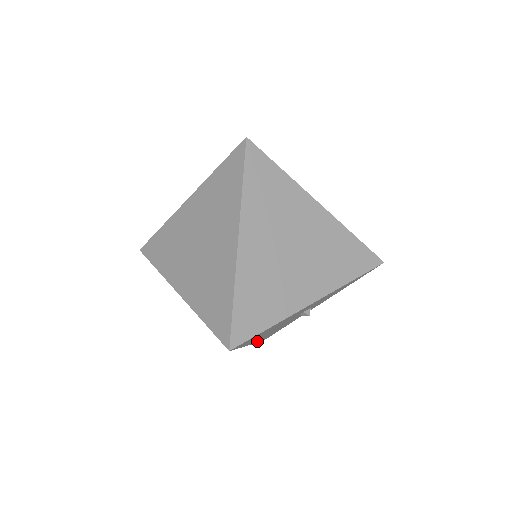
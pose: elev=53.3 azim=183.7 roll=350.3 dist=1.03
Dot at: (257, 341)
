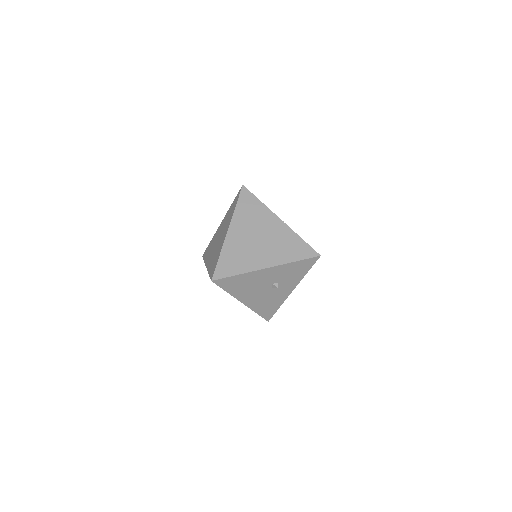
Dot at: (252, 307)
